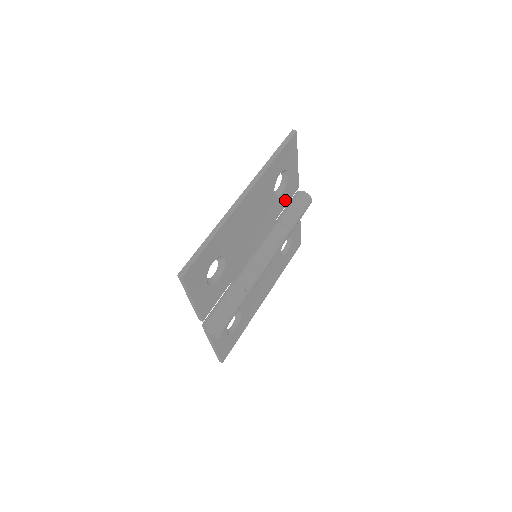
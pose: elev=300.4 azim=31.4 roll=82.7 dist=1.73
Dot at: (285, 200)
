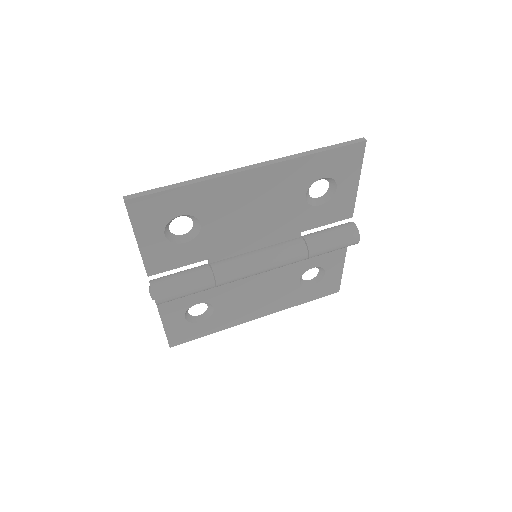
Dot at: (324, 218)
